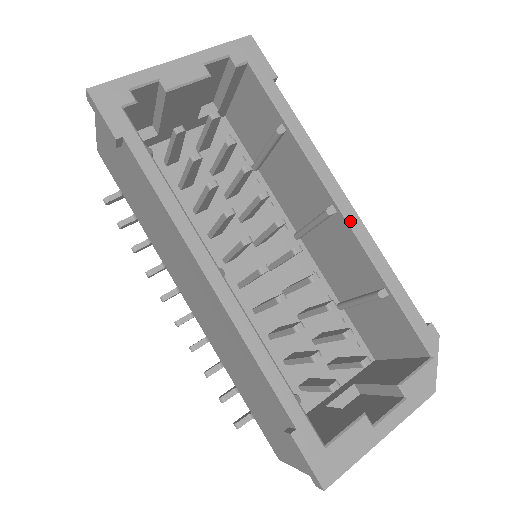
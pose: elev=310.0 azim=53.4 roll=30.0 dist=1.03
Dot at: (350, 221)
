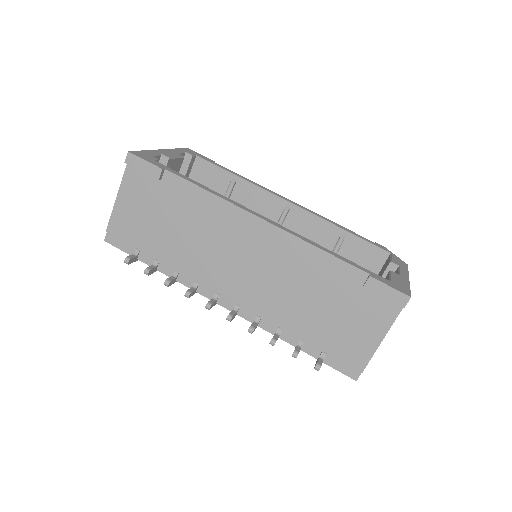
Dot at: (301, 208)
